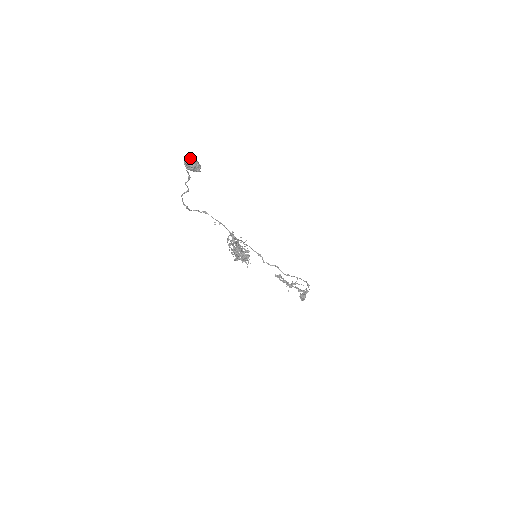
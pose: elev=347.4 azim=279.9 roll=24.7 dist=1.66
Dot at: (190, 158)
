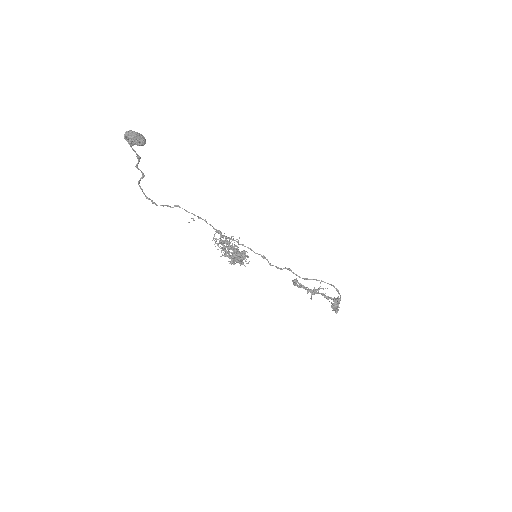
Dot at: (129, 130)
